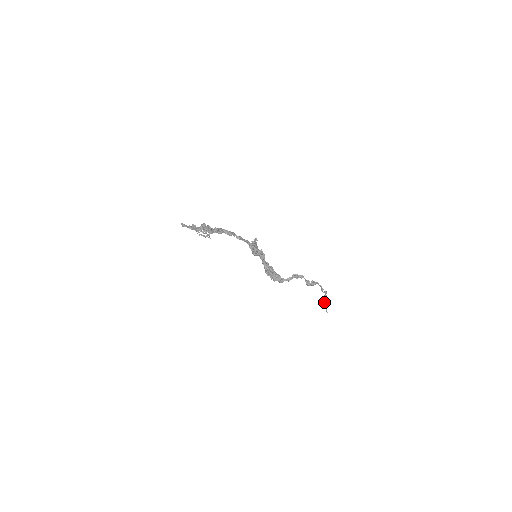
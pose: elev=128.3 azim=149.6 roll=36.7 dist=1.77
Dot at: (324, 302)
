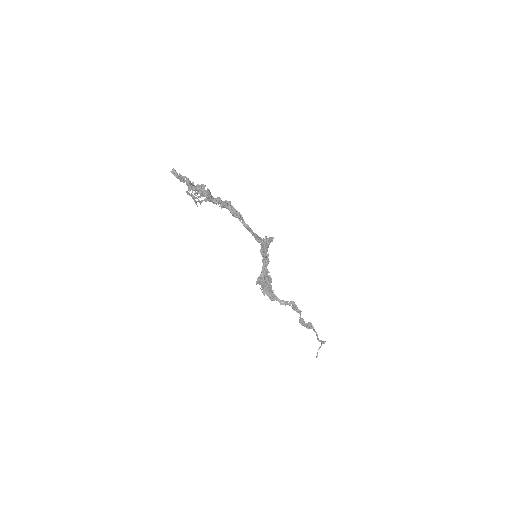
Dot at: occluded
